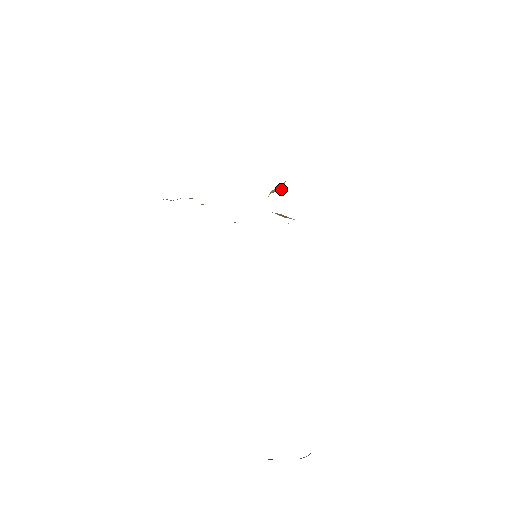
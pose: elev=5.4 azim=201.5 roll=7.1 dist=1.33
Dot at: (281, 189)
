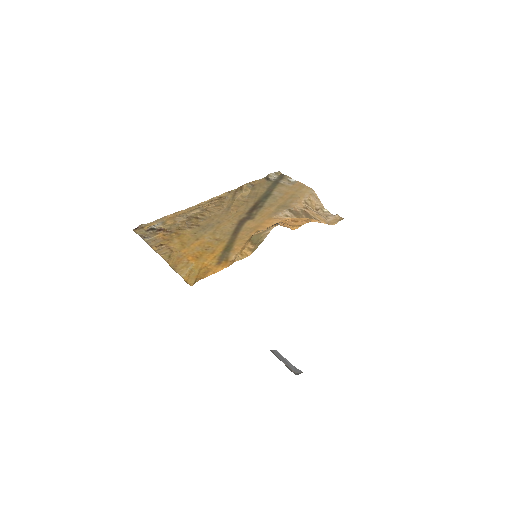
Dot at: (252, 252)
